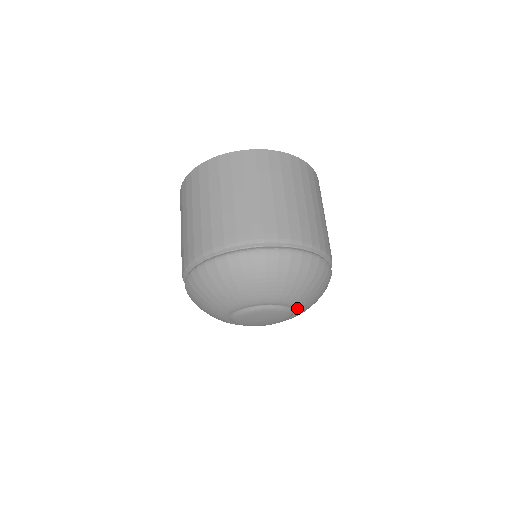
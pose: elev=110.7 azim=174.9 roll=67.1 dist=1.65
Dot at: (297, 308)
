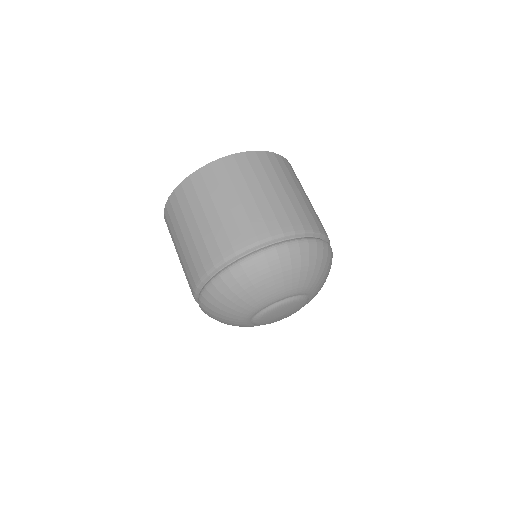
Dot at: occluded
